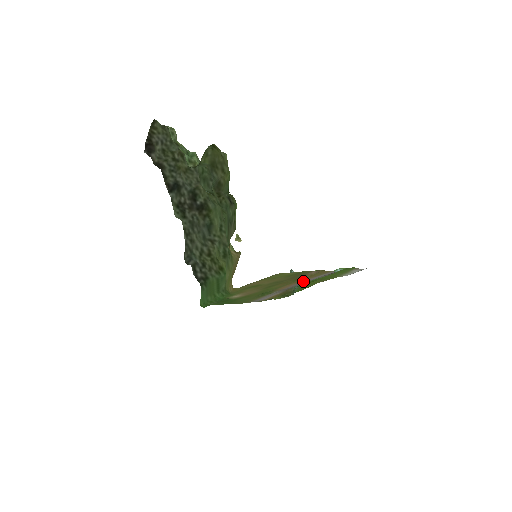
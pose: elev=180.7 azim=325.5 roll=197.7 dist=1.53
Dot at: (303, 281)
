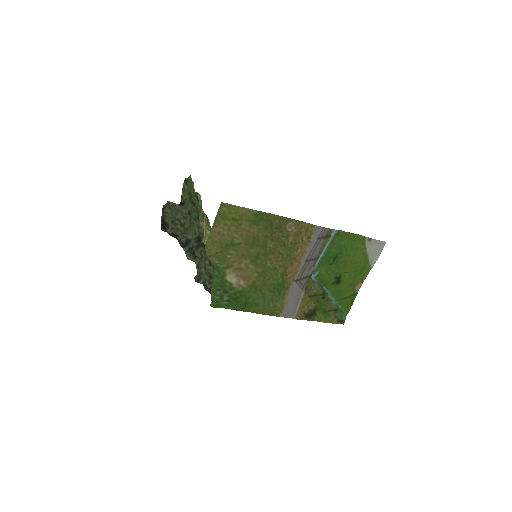
Dot at: (304, 256)
